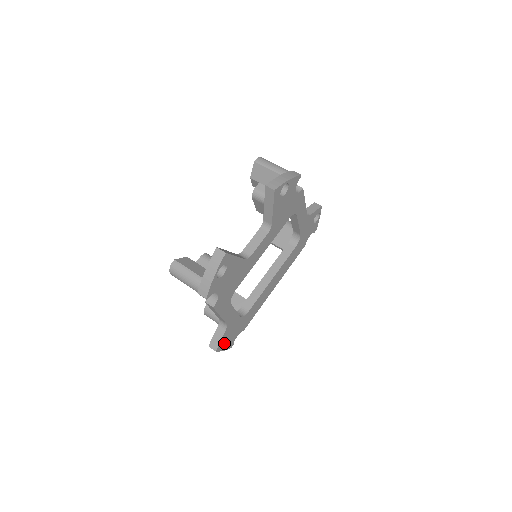
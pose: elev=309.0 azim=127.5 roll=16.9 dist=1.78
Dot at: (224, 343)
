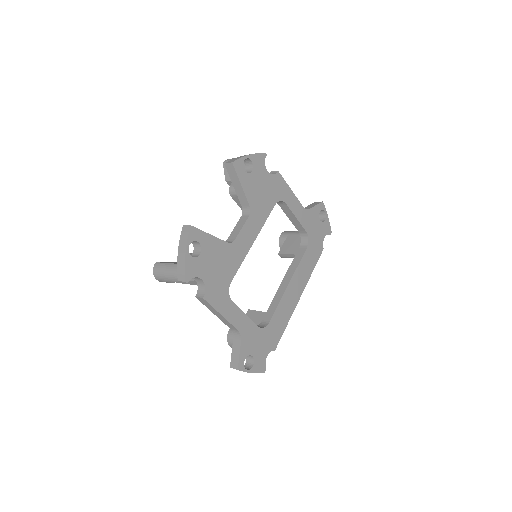
Dot at: (250, 364)
